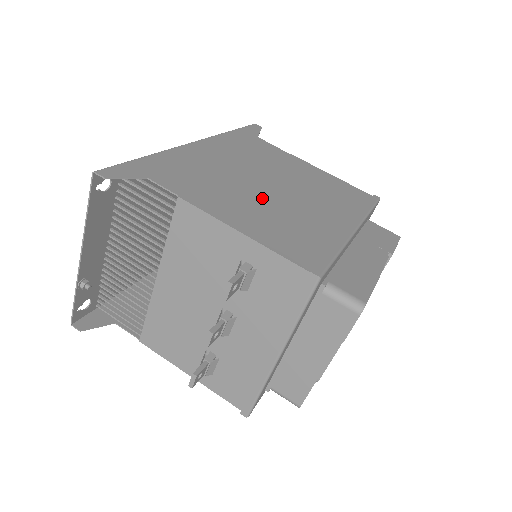
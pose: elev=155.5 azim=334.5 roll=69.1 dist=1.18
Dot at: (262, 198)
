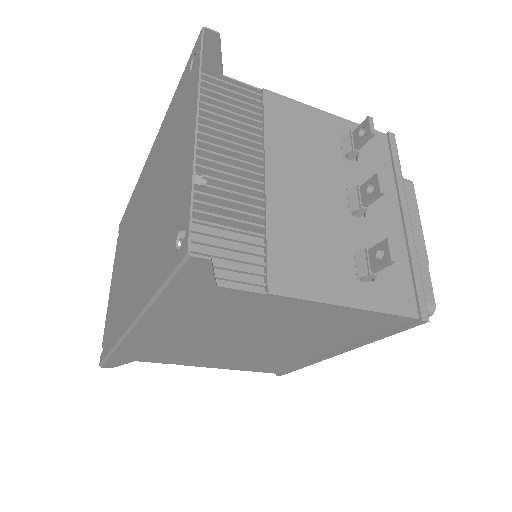
Dot at: occluded
